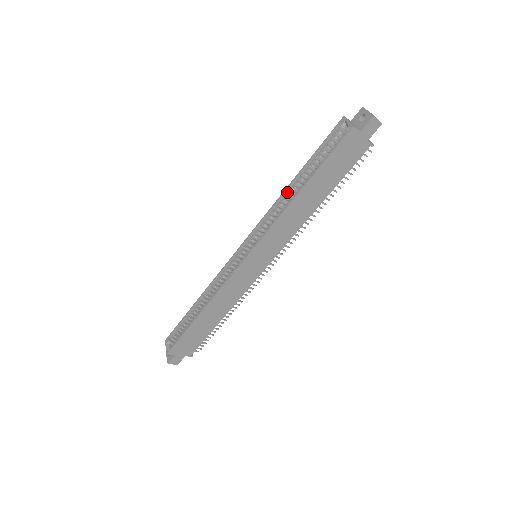
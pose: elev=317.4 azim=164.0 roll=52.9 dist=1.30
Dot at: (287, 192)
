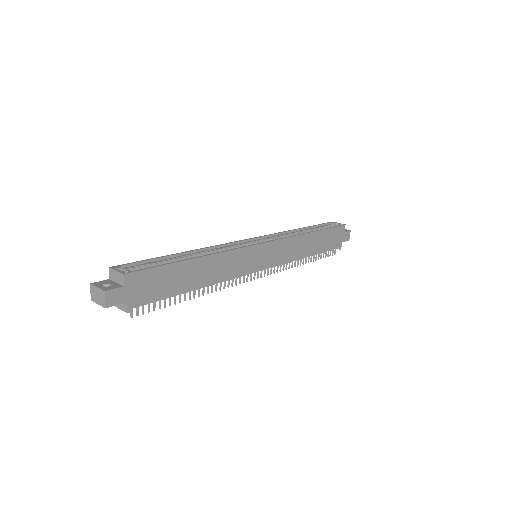
Dot at: (294, 232)
